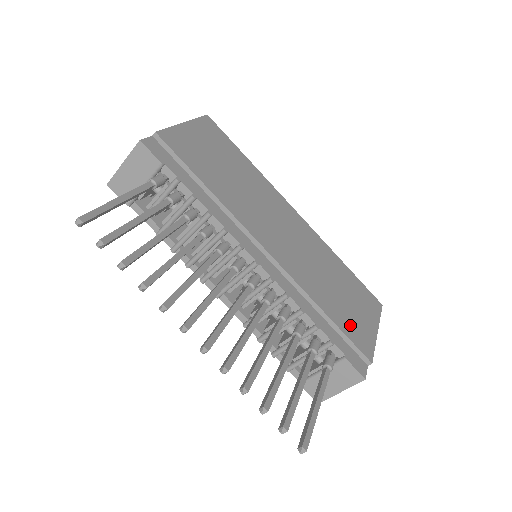
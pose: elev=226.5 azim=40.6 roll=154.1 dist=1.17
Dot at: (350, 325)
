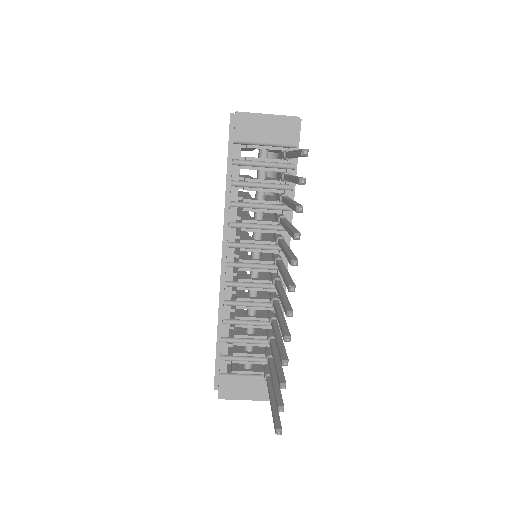
Dot at: occluded
